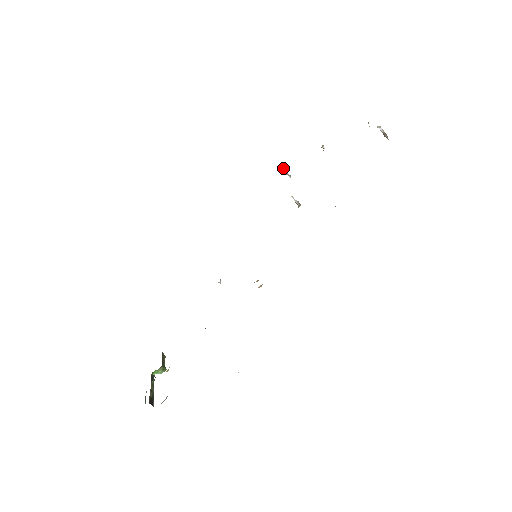
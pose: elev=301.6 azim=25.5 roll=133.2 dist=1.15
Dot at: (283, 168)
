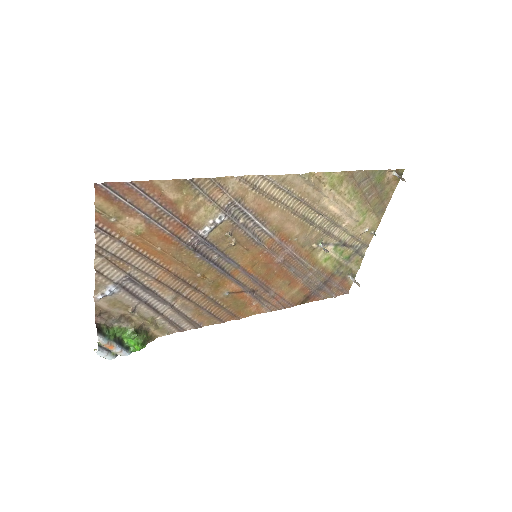
Dot at: (352, 277)
